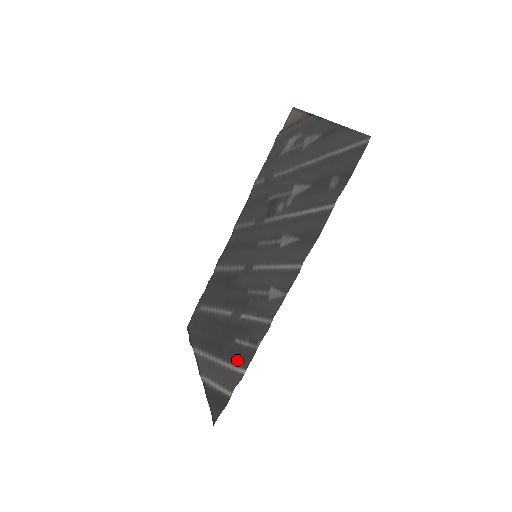
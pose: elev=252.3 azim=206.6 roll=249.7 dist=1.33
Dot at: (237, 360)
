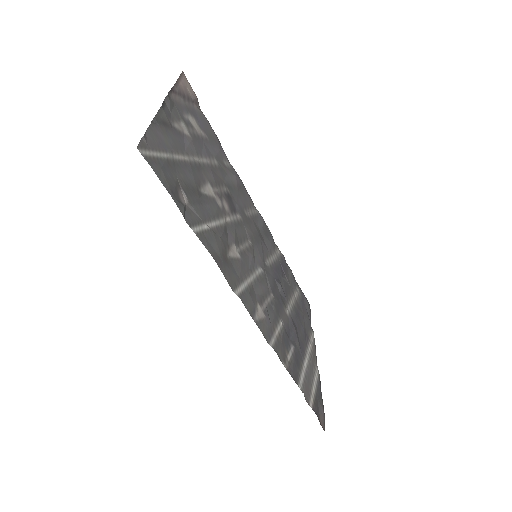
Dot at: (297, 371)
